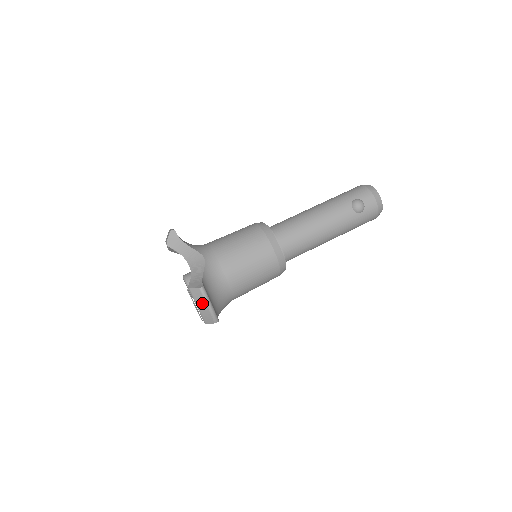
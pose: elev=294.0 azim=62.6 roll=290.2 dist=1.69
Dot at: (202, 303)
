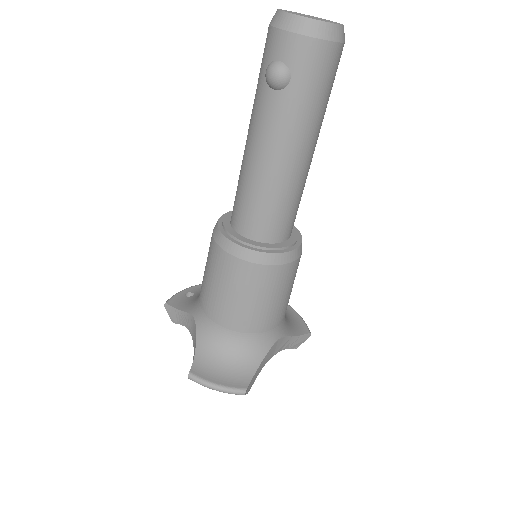
Dot at: (208, 387)
